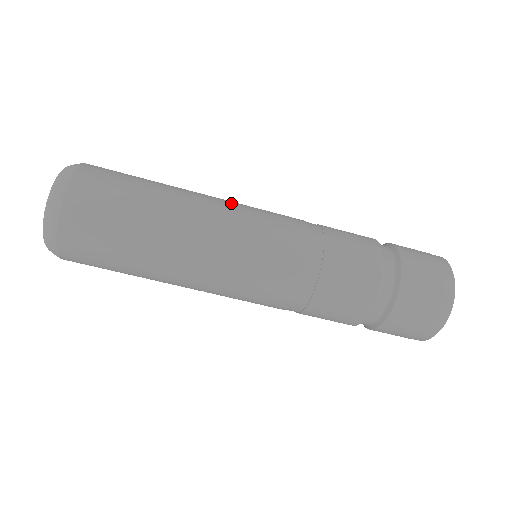
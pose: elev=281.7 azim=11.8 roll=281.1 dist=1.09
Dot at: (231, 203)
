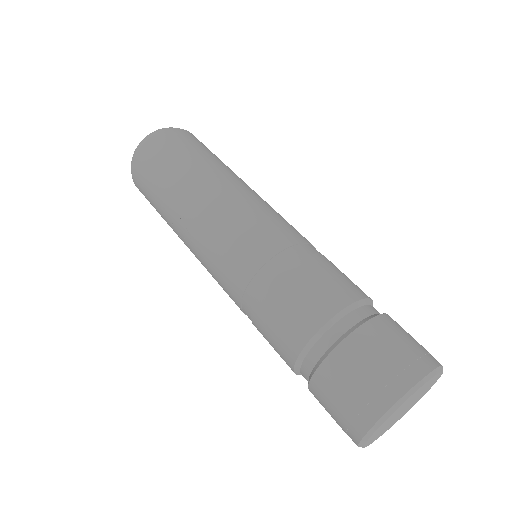
Dot at: (265, 201)
